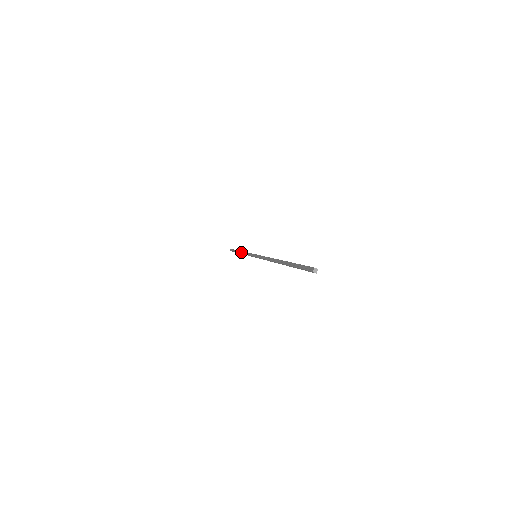
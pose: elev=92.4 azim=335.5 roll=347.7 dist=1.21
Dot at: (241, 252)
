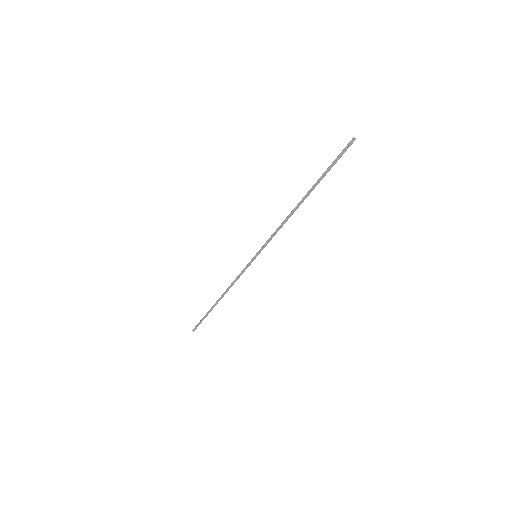
Dot at: (223, 293)
